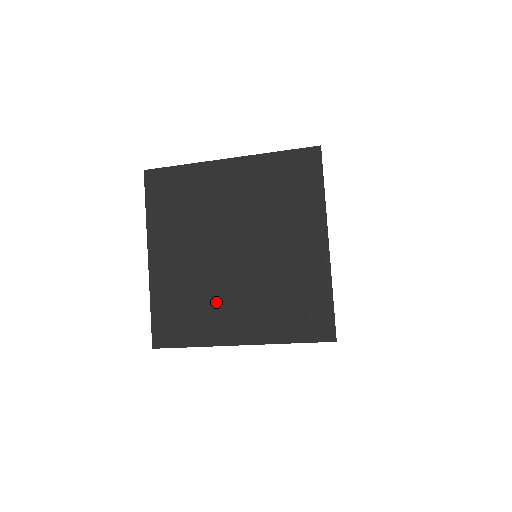
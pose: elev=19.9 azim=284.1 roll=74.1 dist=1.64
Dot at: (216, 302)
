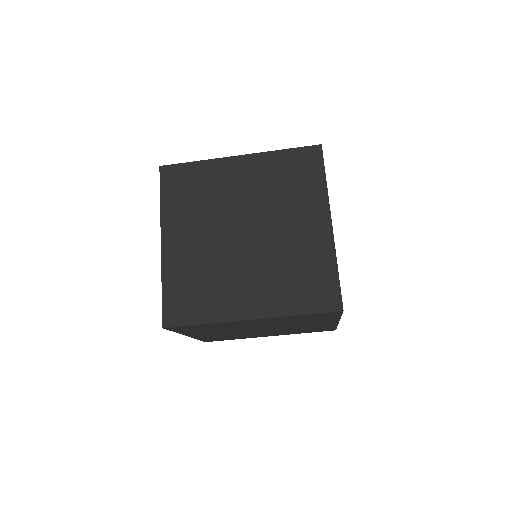
Dot at: (227, 280)
